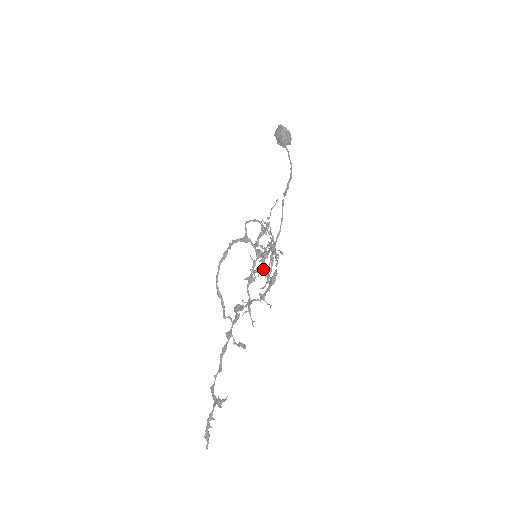
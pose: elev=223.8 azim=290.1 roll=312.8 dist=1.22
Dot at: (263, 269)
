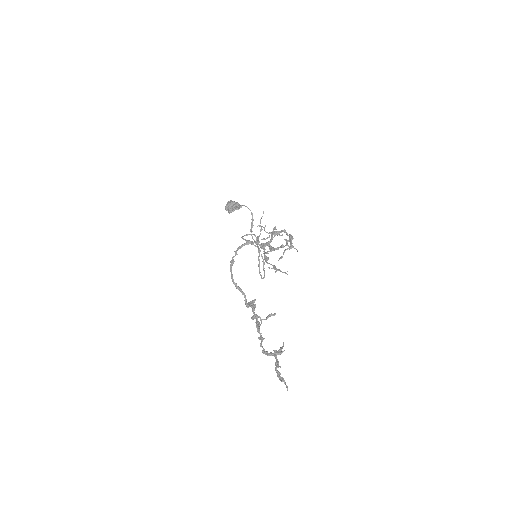
Dot at: occluded
